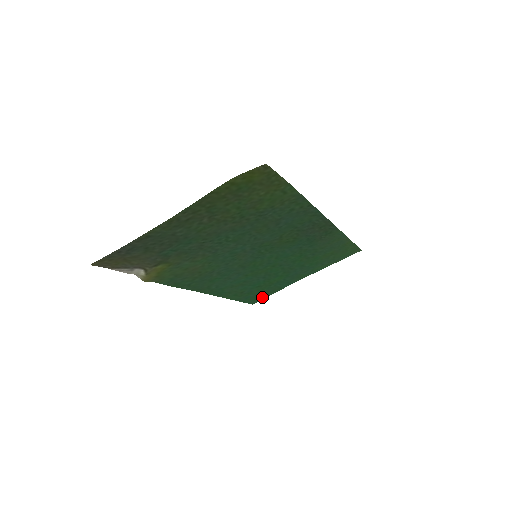
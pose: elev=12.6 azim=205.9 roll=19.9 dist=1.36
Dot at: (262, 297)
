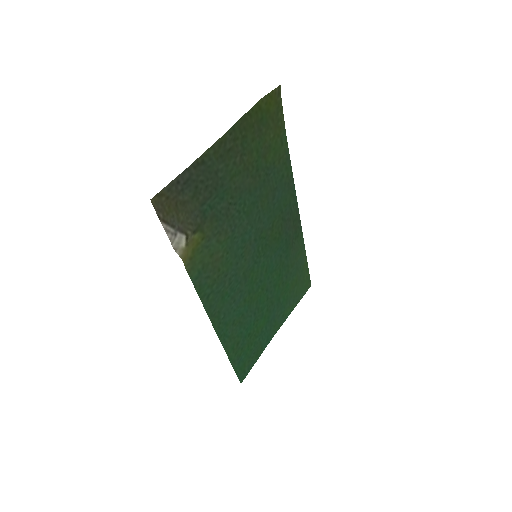
Dot at: (248, 367)
